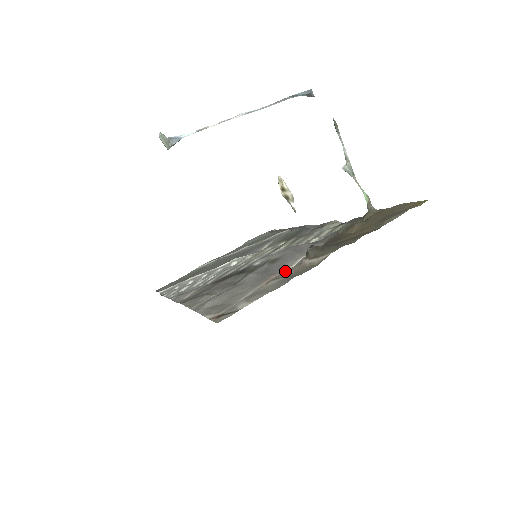
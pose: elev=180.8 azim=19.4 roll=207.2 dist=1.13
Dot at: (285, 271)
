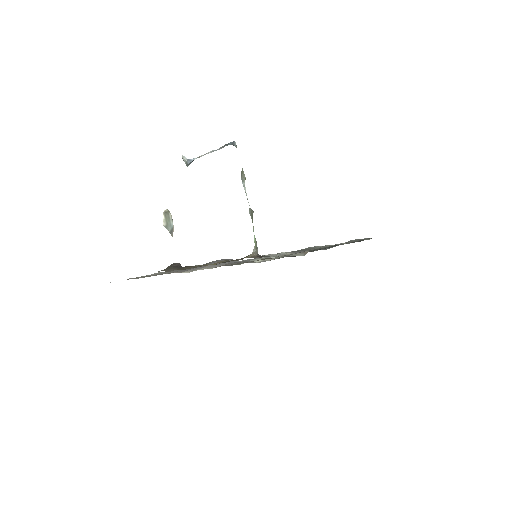
Dot at: occluded
